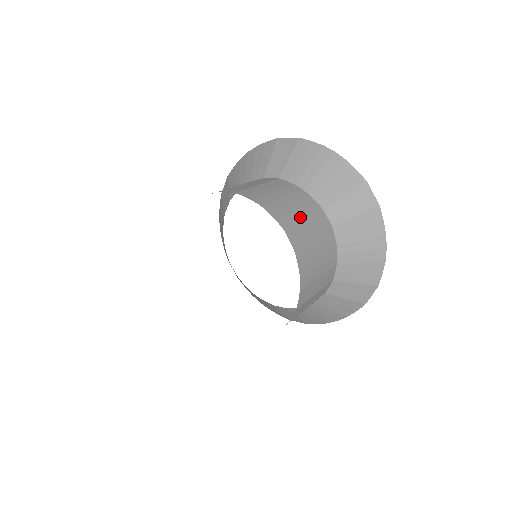
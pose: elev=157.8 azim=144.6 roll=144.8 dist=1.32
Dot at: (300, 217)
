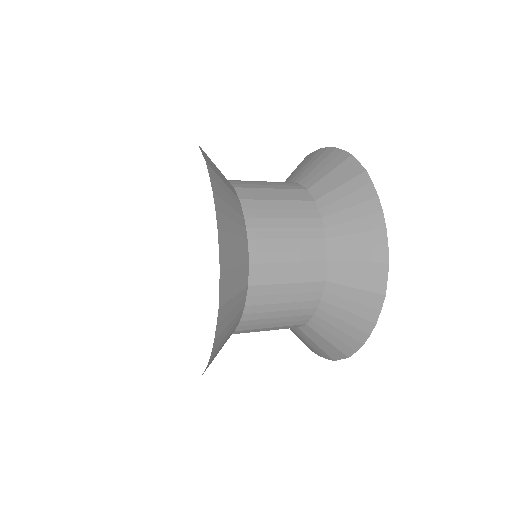
Dot at: (266, 187)
